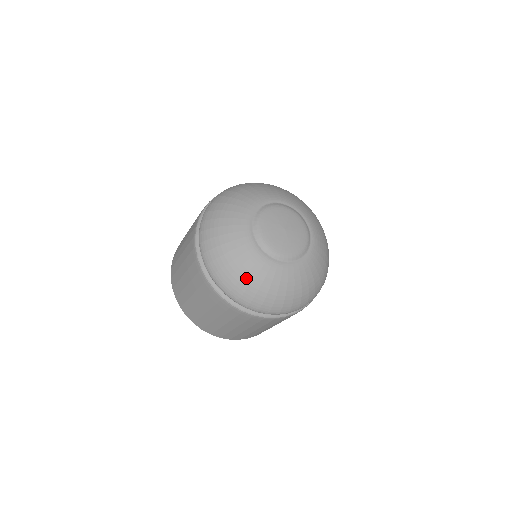
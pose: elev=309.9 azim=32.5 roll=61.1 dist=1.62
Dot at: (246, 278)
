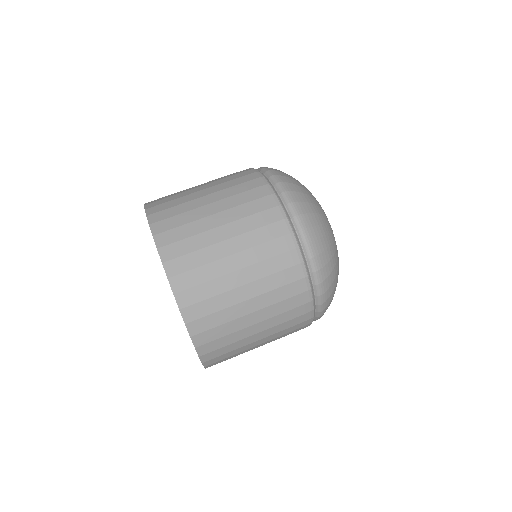
Dot at: (328, 238)
